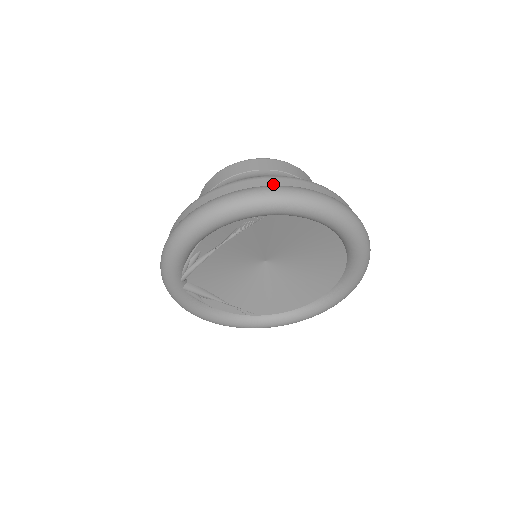
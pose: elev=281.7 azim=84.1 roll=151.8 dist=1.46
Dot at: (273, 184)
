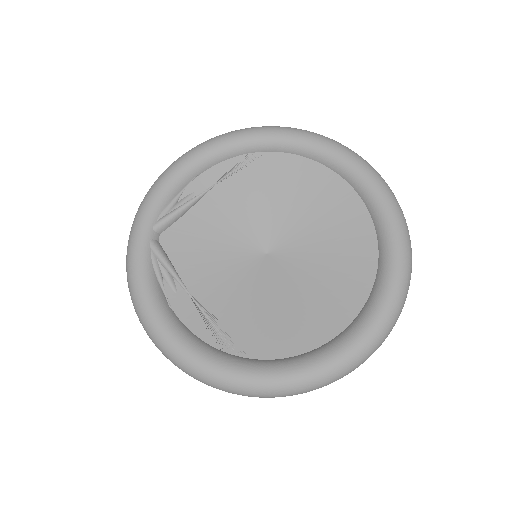
Dot at: occluded
